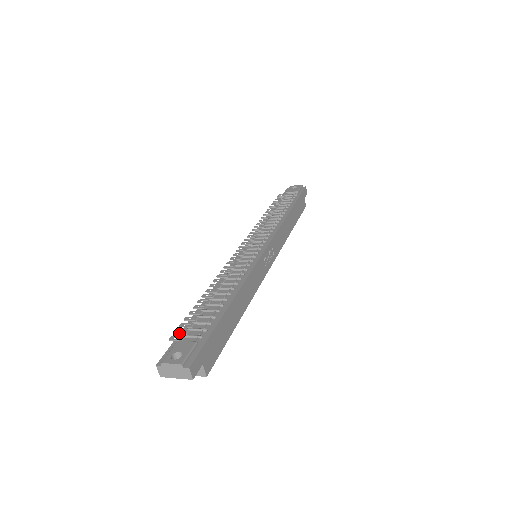
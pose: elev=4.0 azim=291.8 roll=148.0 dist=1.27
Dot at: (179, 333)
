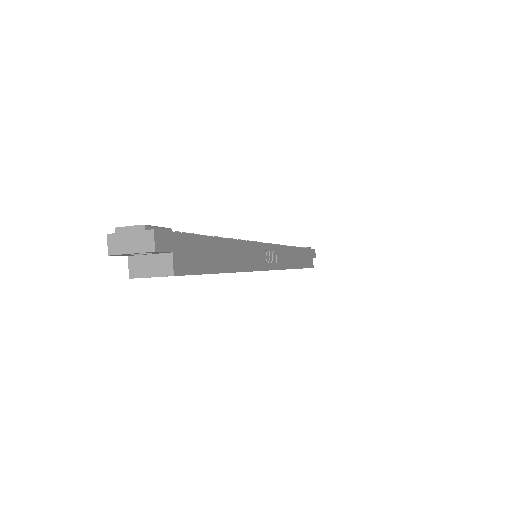
Dot at: occluded
